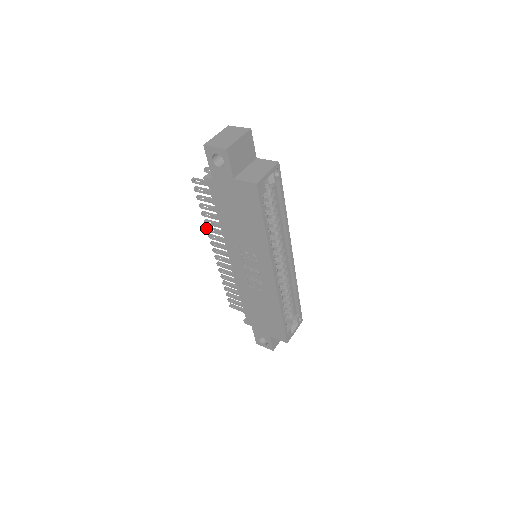
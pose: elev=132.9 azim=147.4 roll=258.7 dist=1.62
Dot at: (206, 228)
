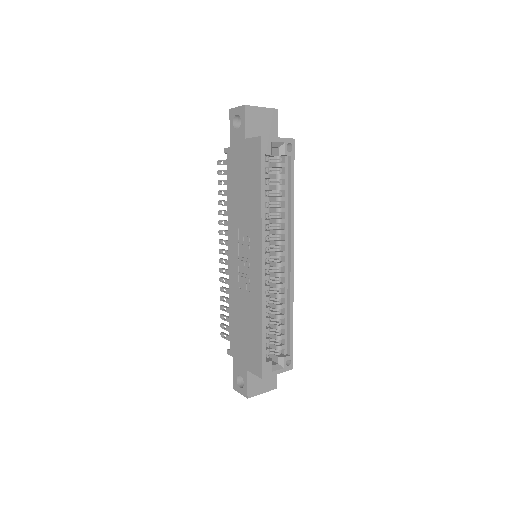
Dot at: (219, 221)
